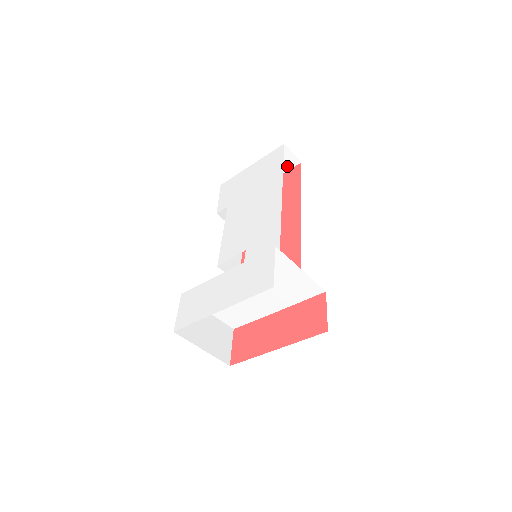
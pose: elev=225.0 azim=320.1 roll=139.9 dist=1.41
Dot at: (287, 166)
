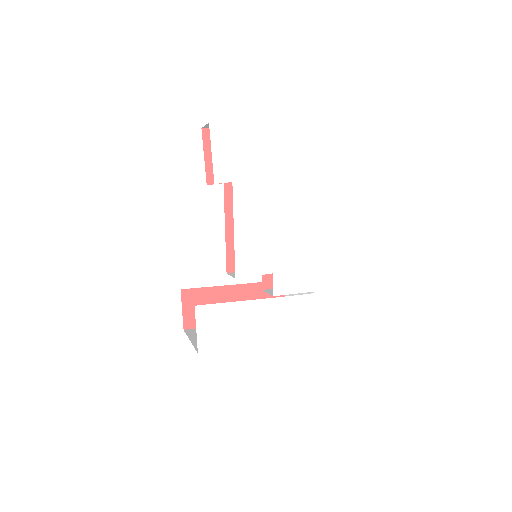
Dot at: occluded
